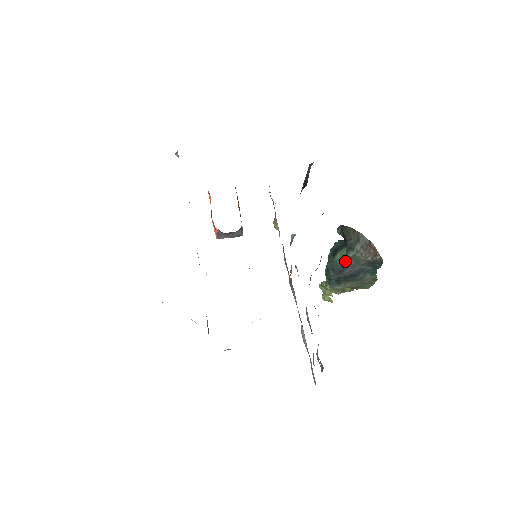
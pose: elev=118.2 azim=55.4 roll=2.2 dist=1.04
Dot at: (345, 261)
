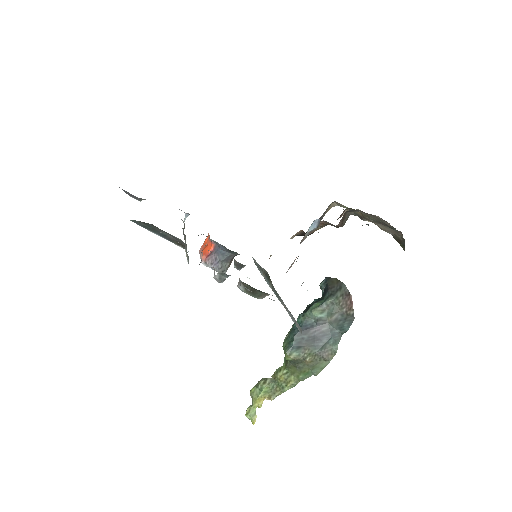
Dot at: (320, 310)
